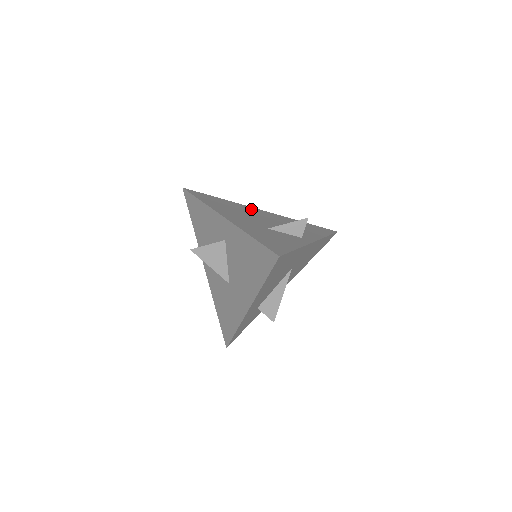
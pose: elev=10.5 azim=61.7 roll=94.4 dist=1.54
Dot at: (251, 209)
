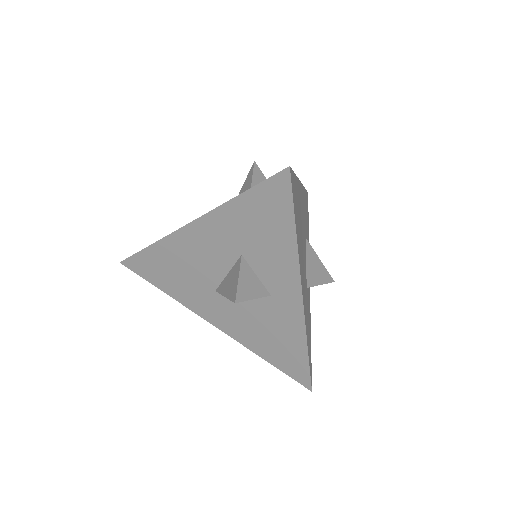
Dot at: (301, 198)
